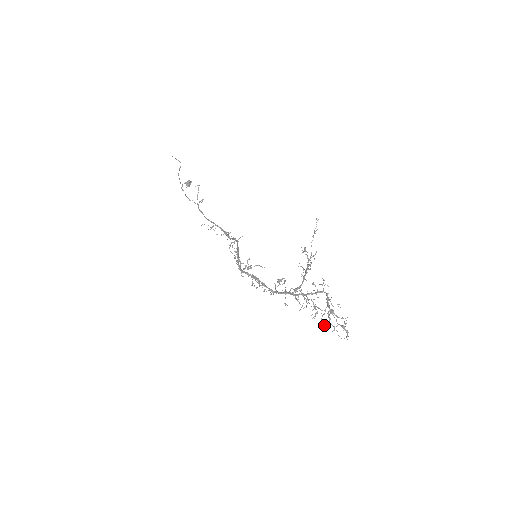
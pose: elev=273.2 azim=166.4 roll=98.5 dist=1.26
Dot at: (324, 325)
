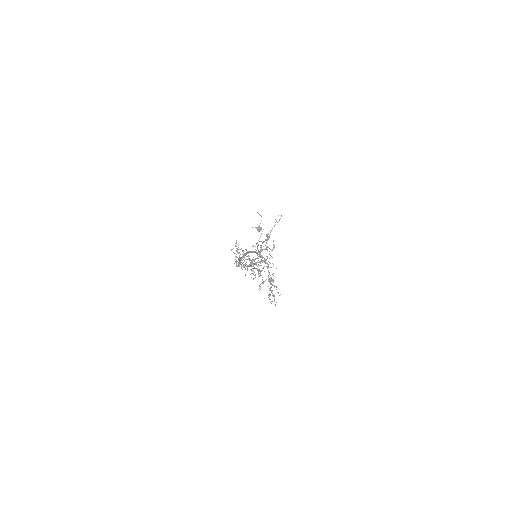
Dot at: occluded
